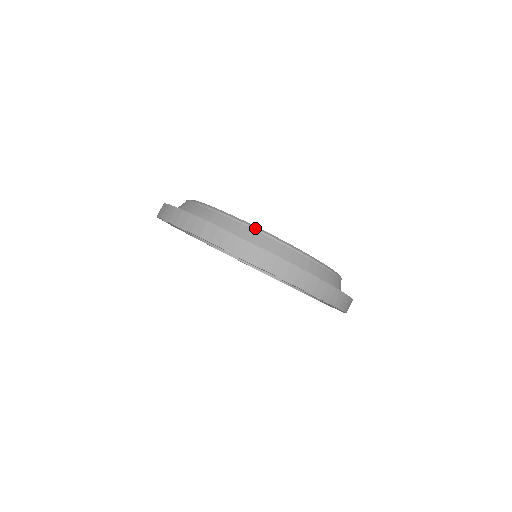
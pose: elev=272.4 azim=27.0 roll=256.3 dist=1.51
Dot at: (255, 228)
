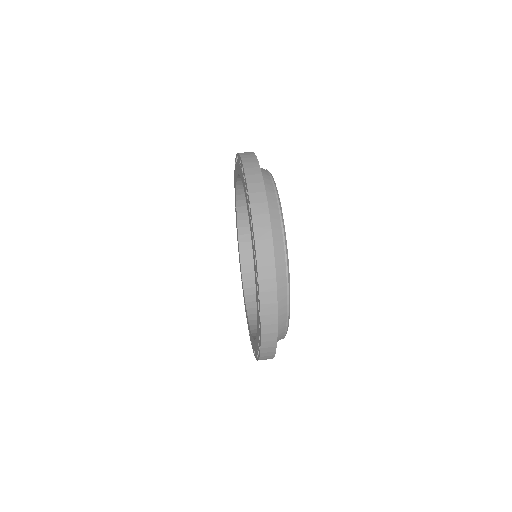
Dot at: (287, 254)
